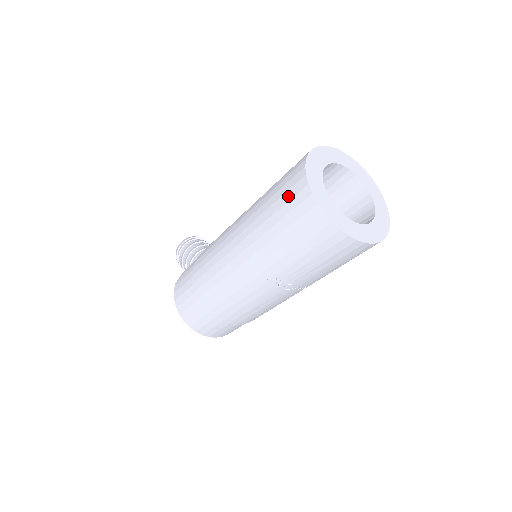
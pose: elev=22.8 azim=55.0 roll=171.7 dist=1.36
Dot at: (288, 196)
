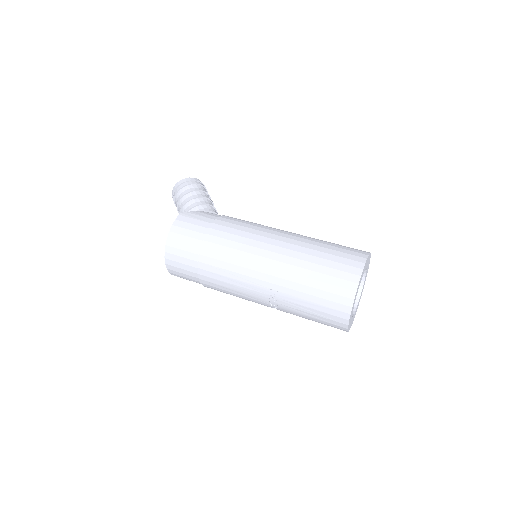
Dot at: (341, 267)
